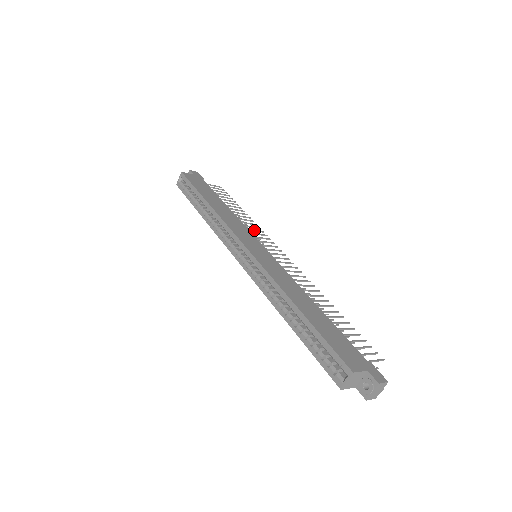
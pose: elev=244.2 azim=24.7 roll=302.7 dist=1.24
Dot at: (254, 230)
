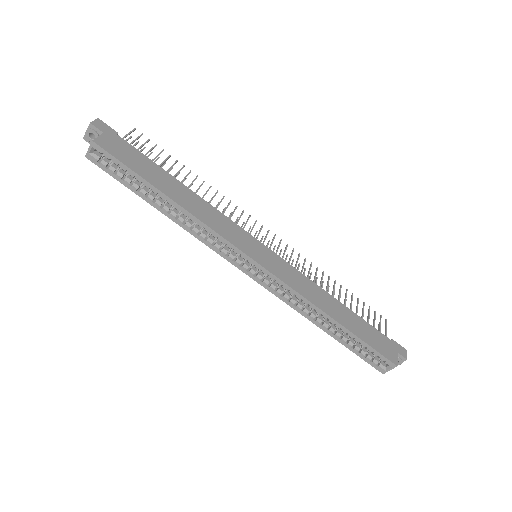
Dot at: (226, 208)
